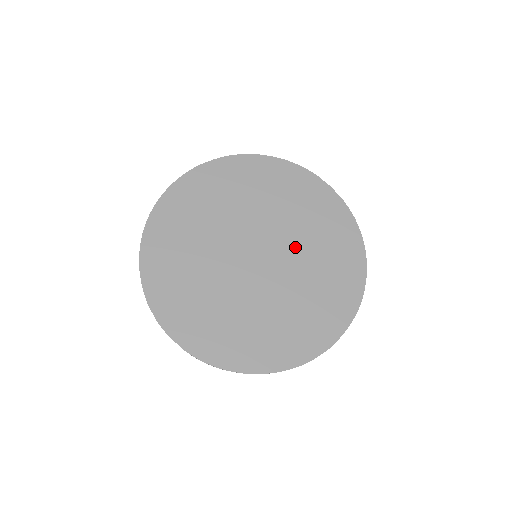
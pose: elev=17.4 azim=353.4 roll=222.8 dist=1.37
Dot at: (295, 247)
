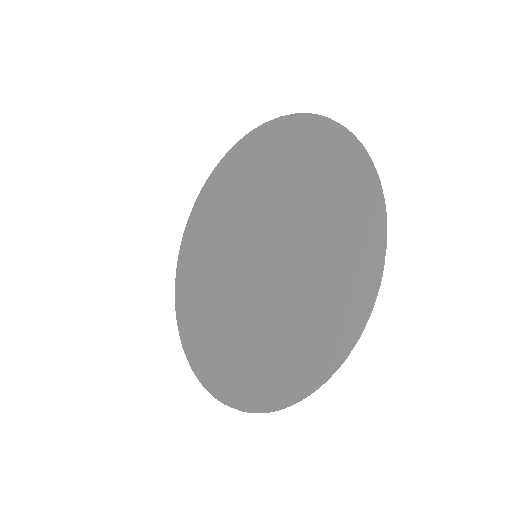
Dot at: (282, 210)
